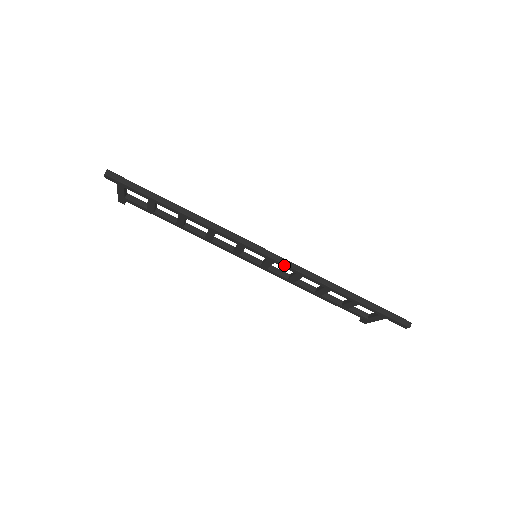
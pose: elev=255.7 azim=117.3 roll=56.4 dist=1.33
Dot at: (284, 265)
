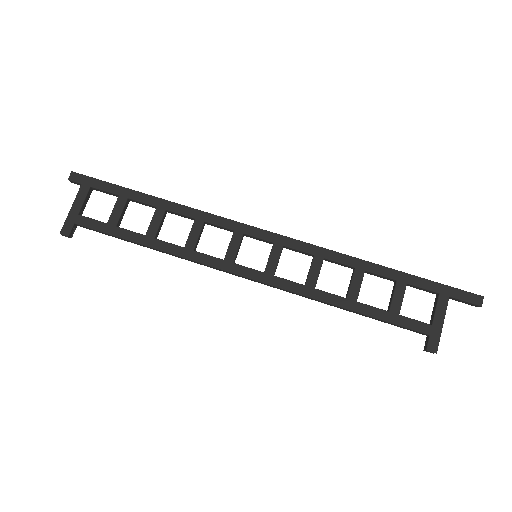
Dot at: (296, 242)
